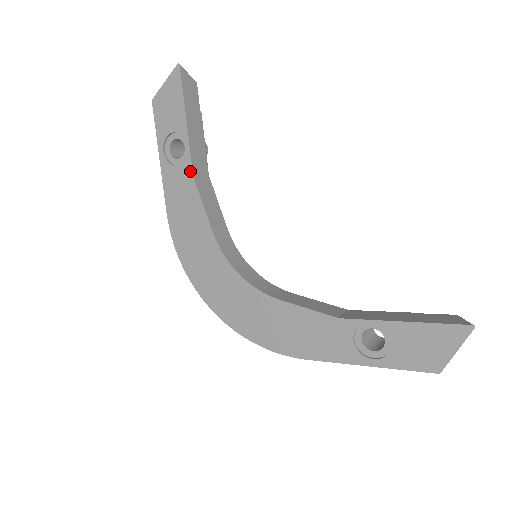
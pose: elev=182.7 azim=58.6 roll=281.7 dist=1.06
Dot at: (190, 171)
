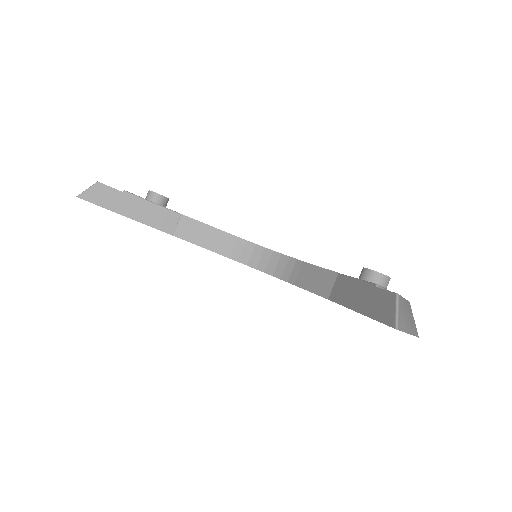
Dot at: occluded
